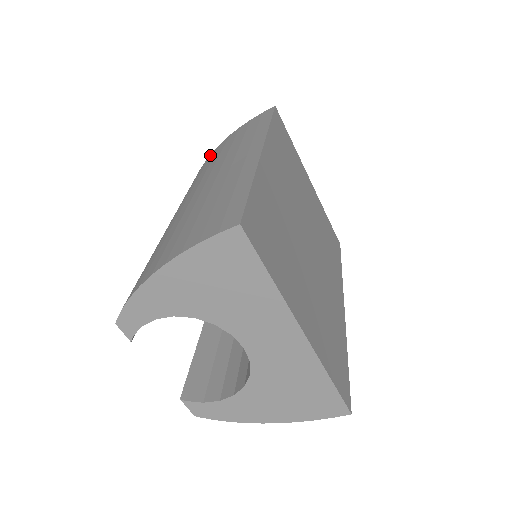
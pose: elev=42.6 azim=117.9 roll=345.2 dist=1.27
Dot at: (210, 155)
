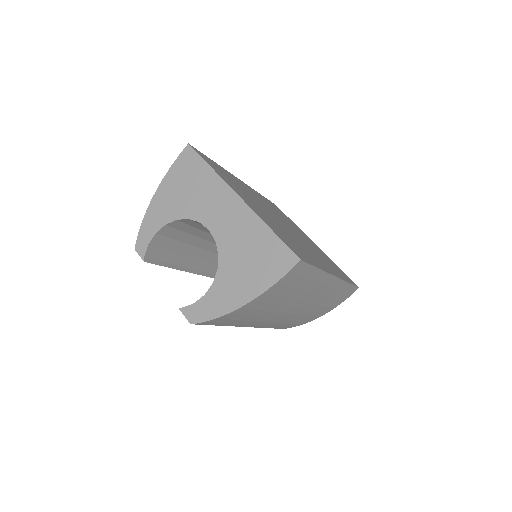
Dot at: occluded
